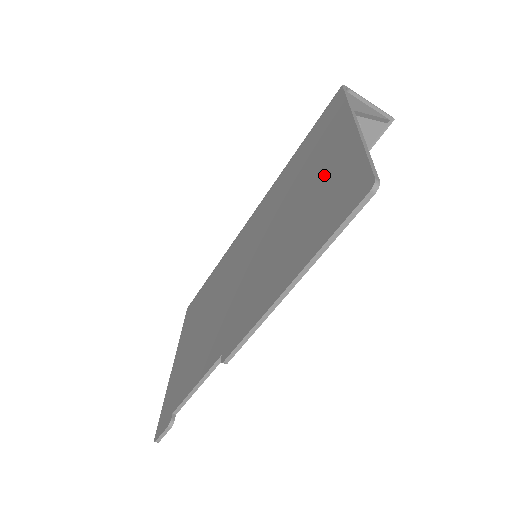
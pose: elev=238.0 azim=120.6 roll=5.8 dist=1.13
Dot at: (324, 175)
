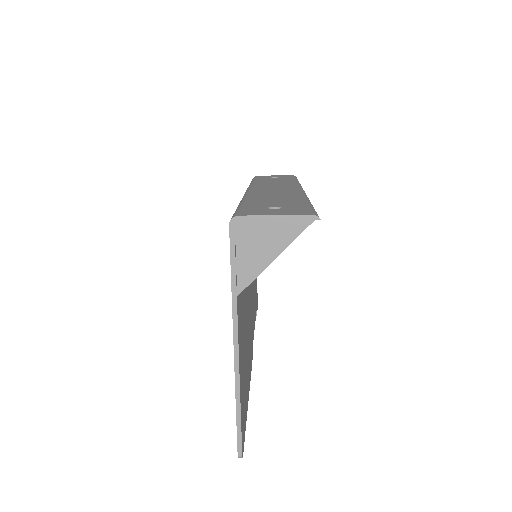
Dot at: occluded
